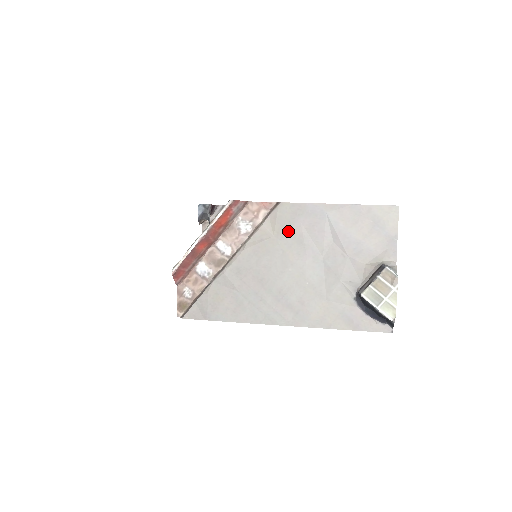
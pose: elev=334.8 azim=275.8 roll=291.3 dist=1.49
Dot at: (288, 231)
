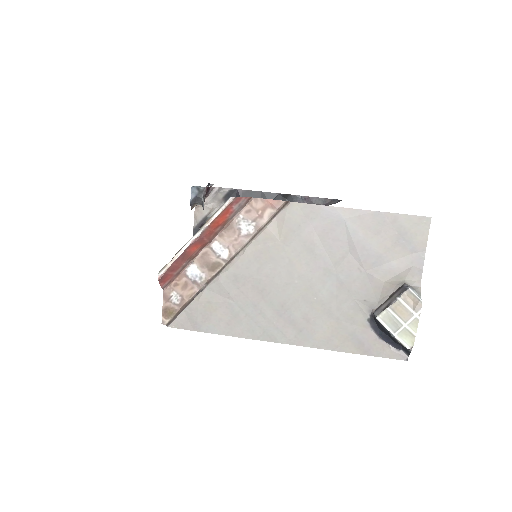
Dot at: (297, 237)
